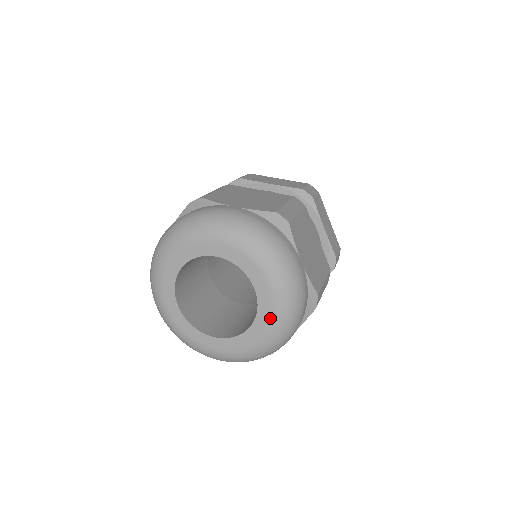
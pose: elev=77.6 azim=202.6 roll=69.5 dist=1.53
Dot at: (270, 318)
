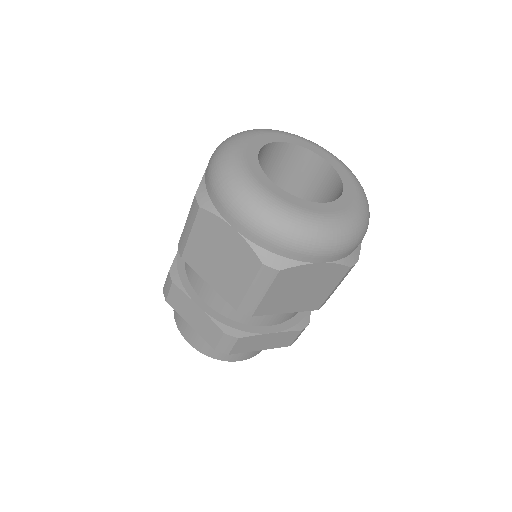
Dot at: (345, 210)
